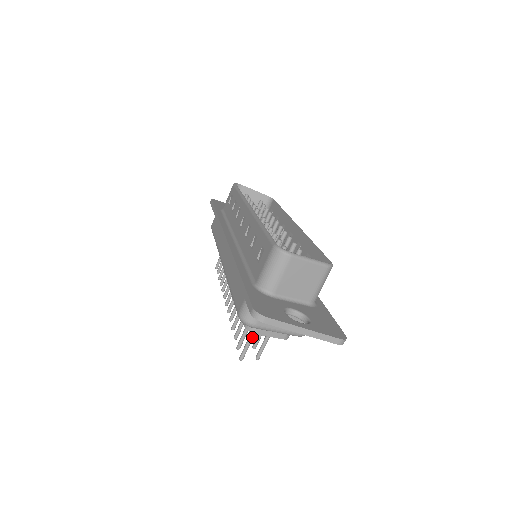
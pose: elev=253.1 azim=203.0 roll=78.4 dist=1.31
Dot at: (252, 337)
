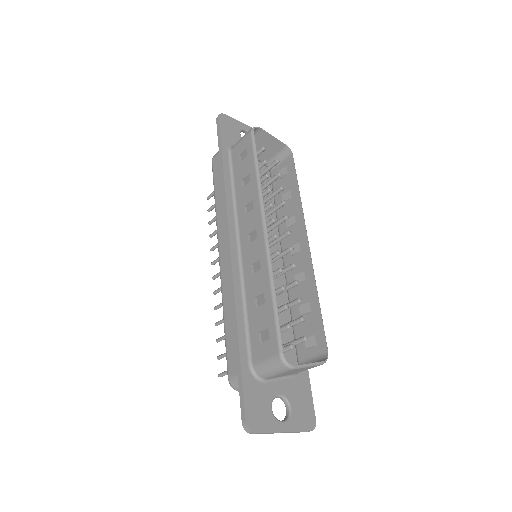
Dot at: occluded
